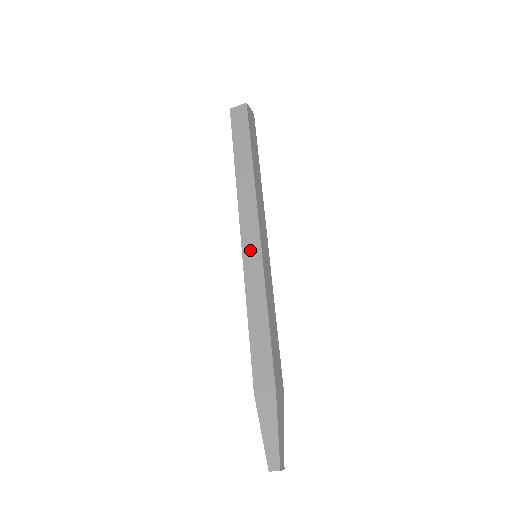
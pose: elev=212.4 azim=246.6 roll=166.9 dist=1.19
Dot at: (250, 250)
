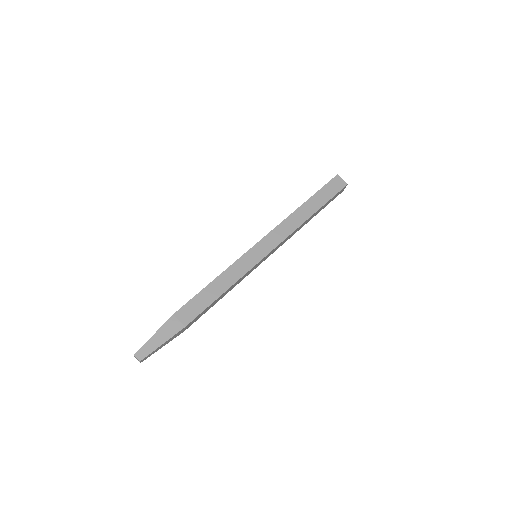
Dot at: occluded
